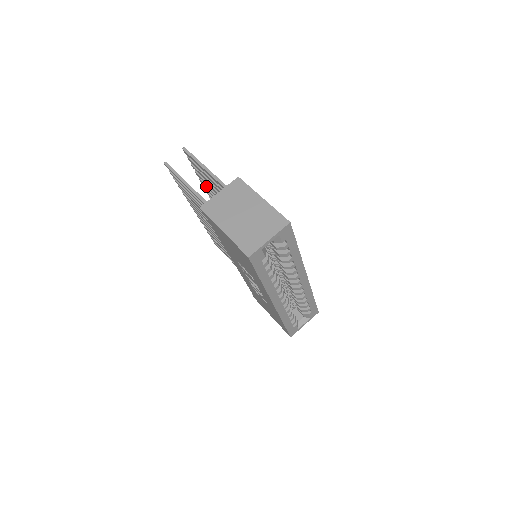
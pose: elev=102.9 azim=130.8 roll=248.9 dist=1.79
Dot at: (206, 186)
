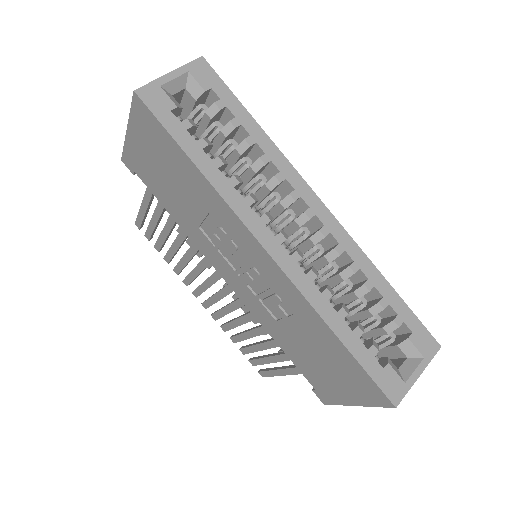
Dot at: occluded
